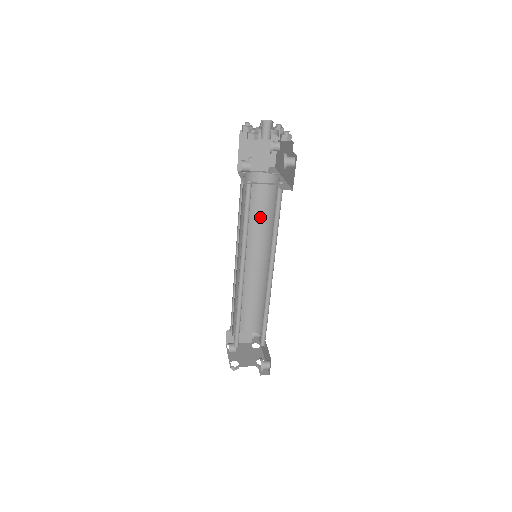
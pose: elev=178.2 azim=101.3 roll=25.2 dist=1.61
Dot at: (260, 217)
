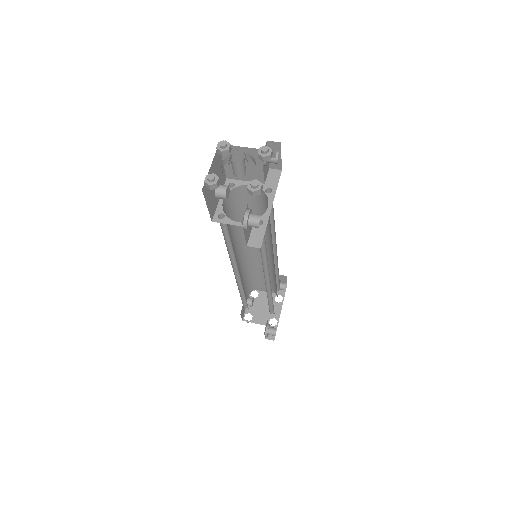
Dot at: occluded
